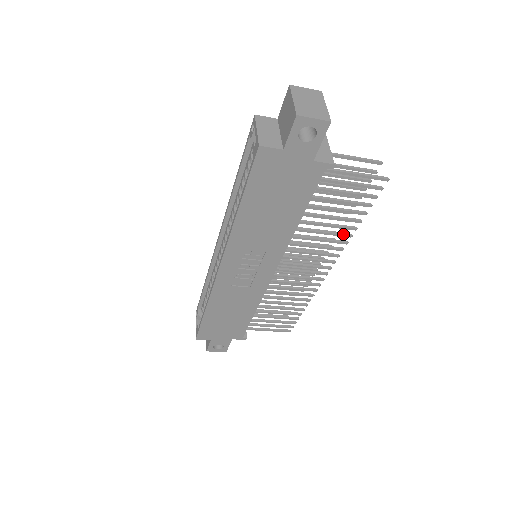
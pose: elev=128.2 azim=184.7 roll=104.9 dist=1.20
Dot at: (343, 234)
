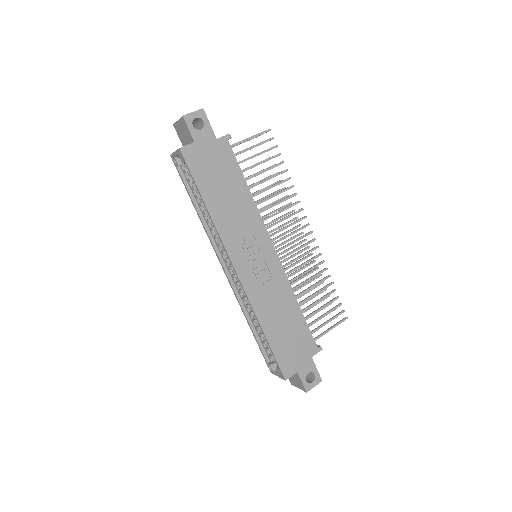
Dot at: (287, 188)
